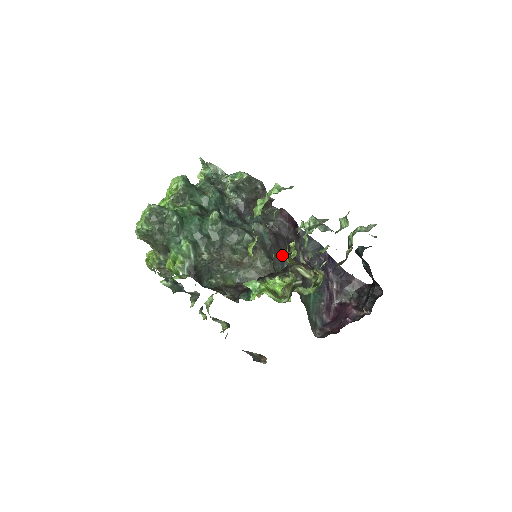
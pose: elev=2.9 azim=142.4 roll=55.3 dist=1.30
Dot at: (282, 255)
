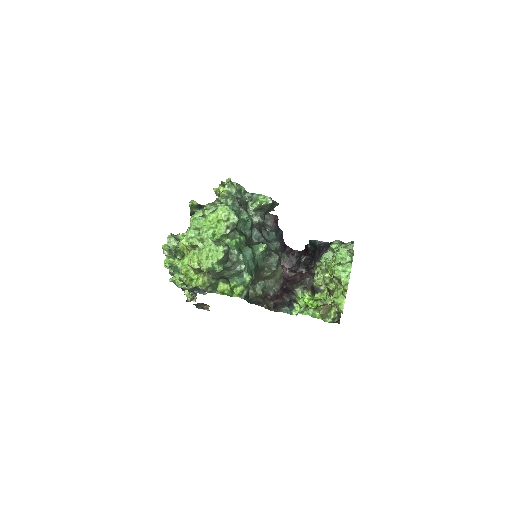
Dot at: occluded
